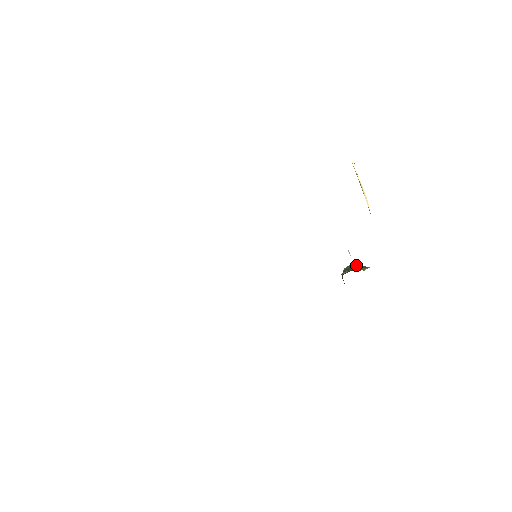
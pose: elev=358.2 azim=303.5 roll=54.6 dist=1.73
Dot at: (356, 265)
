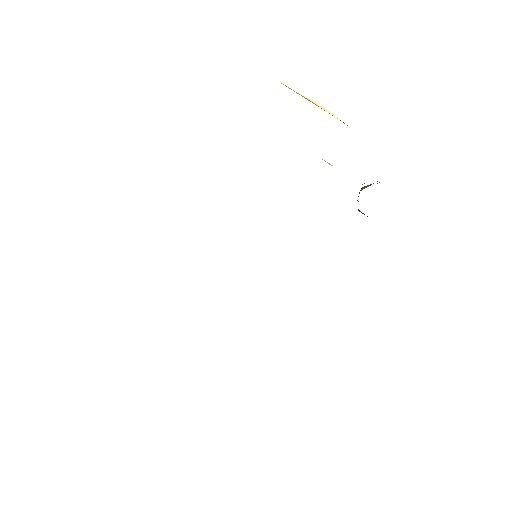
Dot at: (365, 186)
